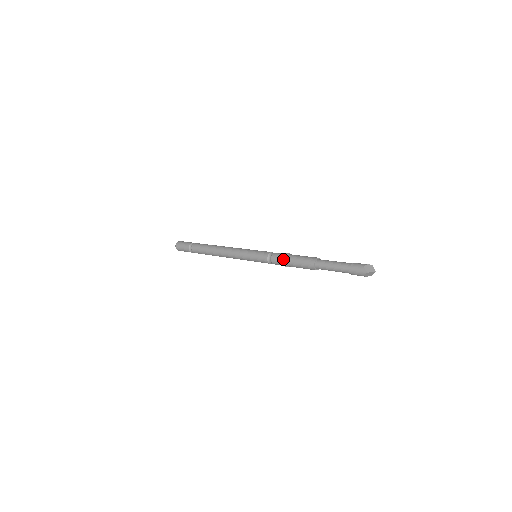
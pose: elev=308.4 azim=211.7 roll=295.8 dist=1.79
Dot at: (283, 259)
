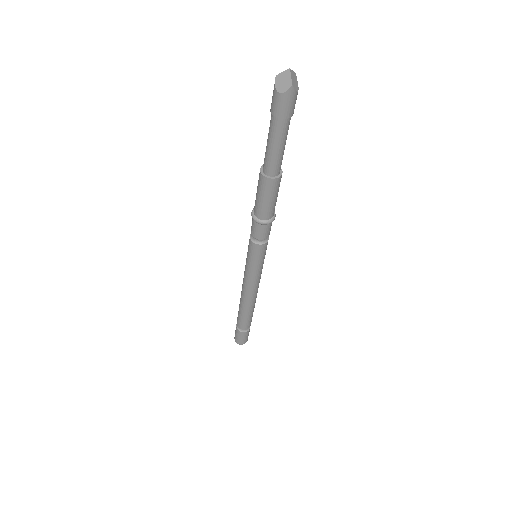
Dot at: (253, 209)
